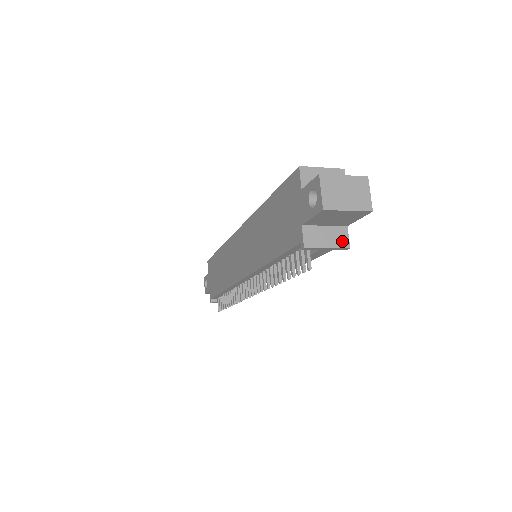
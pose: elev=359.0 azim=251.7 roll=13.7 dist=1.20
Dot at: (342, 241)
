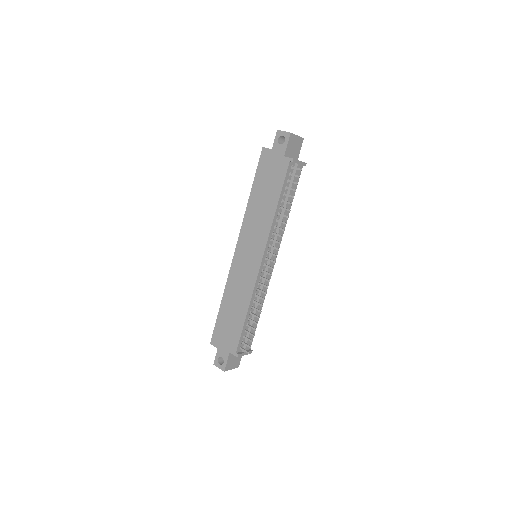
Dot at: (302, 162)
